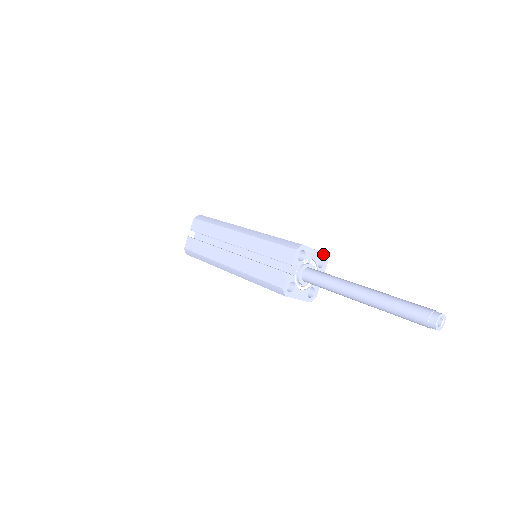
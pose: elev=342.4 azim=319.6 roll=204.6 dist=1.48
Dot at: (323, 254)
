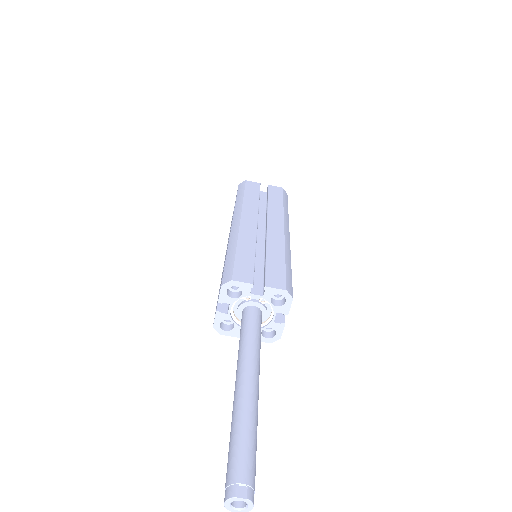
Dot at: (279, 290)
